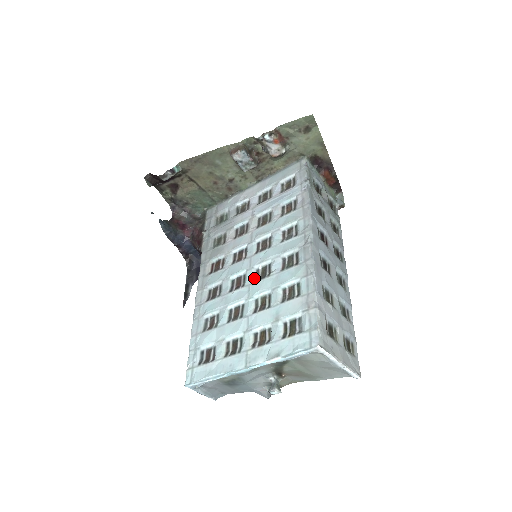
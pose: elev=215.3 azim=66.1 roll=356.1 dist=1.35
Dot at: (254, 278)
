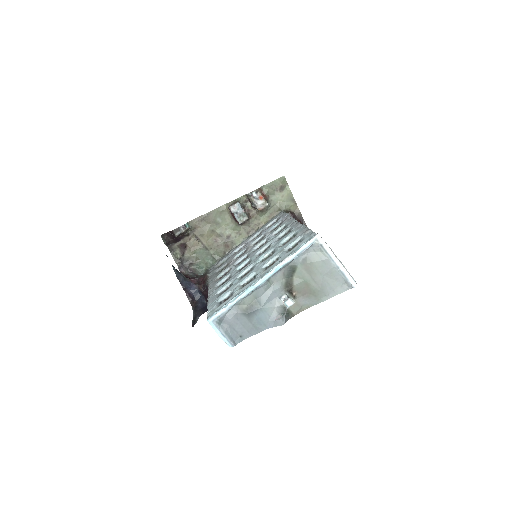
Dot at: occluded
